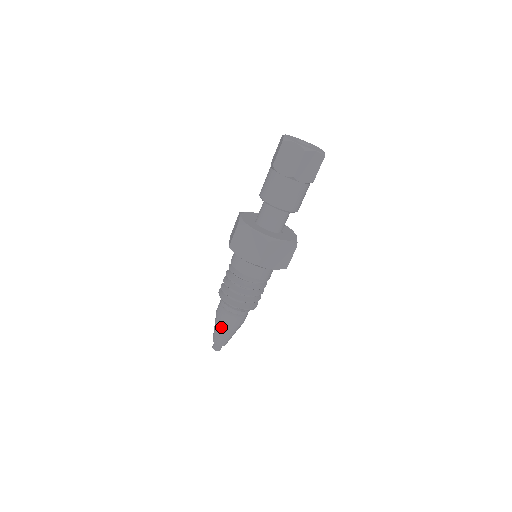
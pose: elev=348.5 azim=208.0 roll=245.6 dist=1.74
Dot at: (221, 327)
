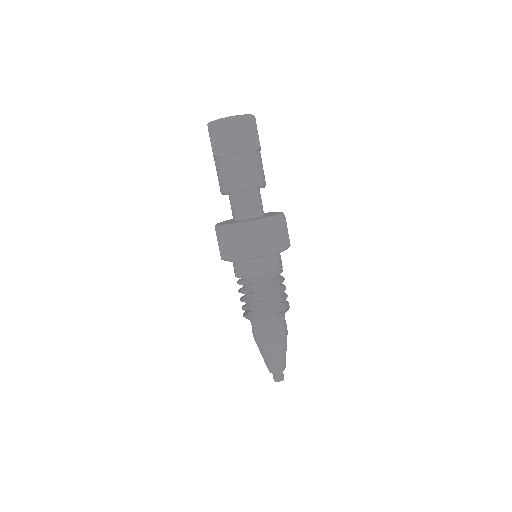
Dot at: (267, 350)
